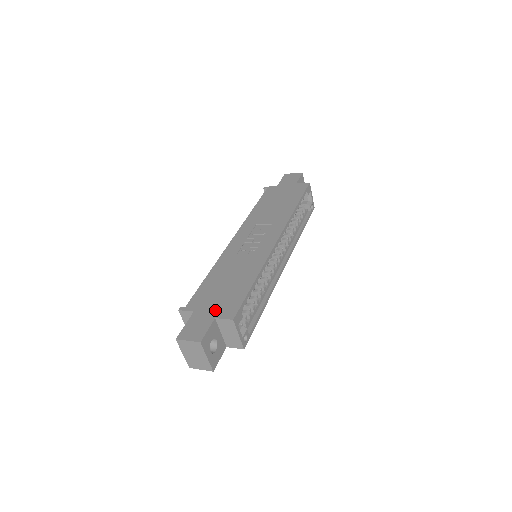
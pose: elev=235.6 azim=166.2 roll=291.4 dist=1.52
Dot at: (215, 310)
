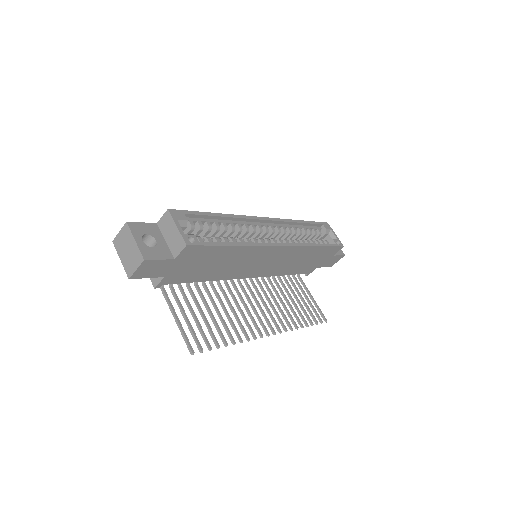
Dot at: occluded
